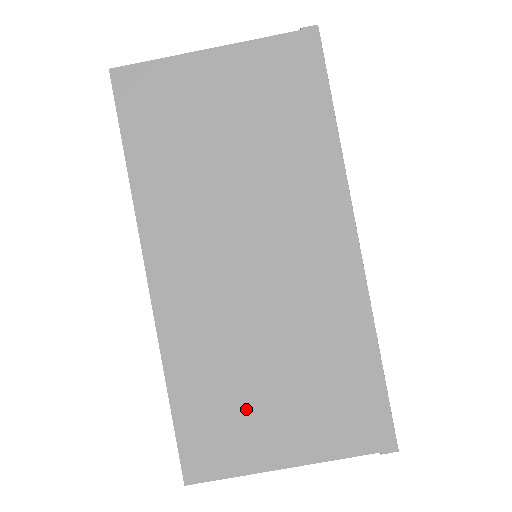
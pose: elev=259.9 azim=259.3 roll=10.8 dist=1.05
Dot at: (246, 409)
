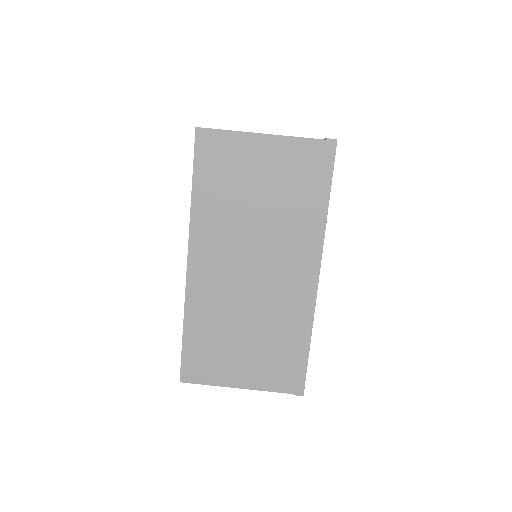
Dot at: (225, 352)
